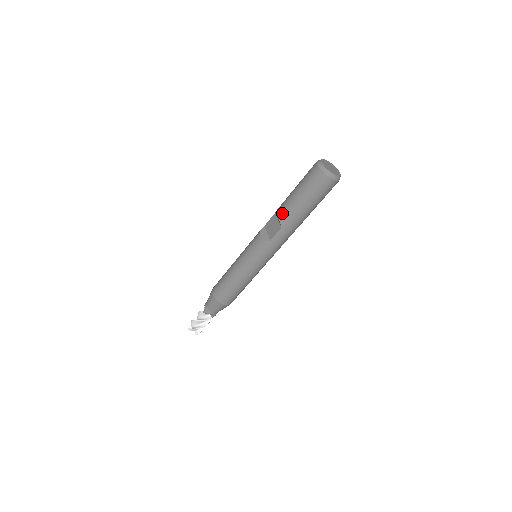
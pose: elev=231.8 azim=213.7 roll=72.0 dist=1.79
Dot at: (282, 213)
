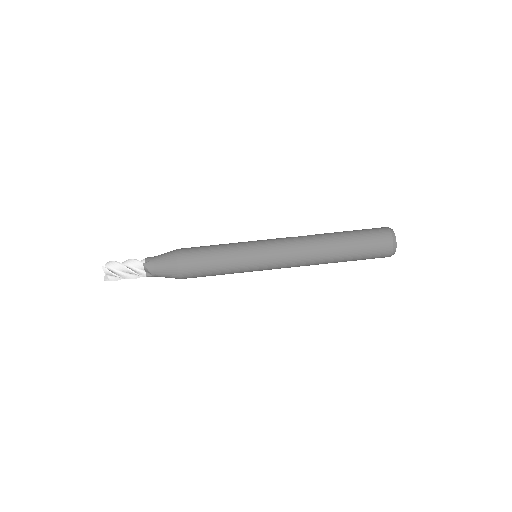
Dot at: occluded
